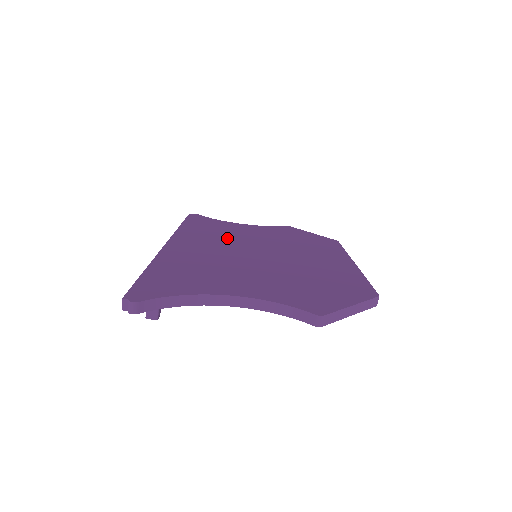
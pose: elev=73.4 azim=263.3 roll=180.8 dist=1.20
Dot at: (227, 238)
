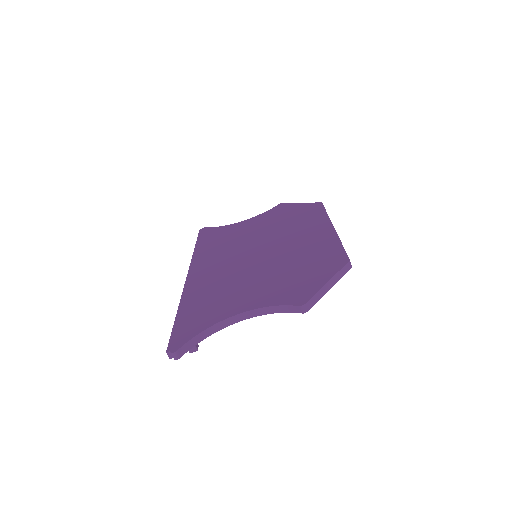
Dot at: (231, 247)
